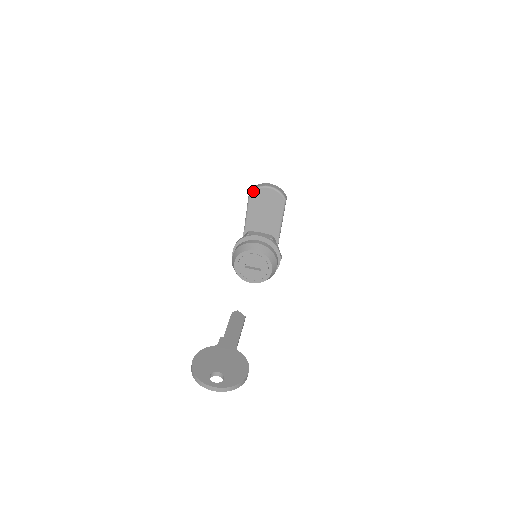
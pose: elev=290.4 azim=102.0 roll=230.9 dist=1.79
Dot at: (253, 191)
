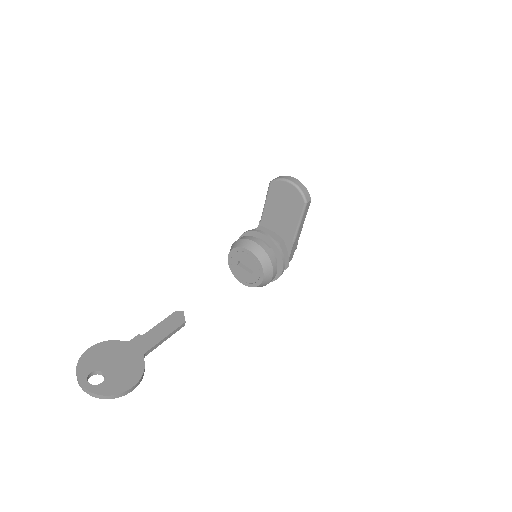
Dot at: (274, 182)
